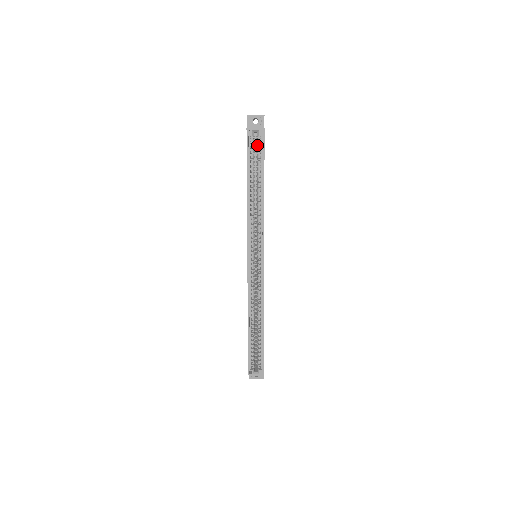
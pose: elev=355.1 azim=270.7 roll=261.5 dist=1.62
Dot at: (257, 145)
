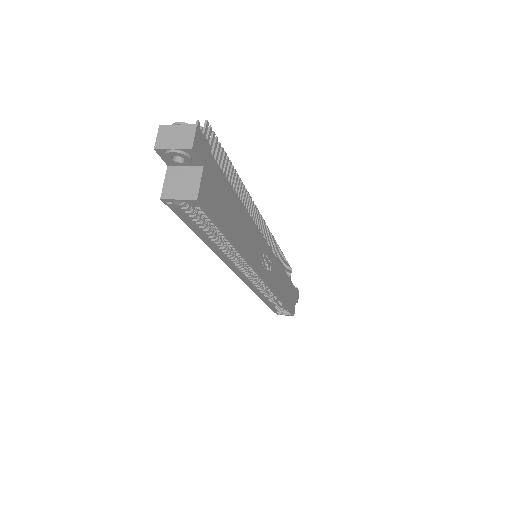
Dot at: occluded
